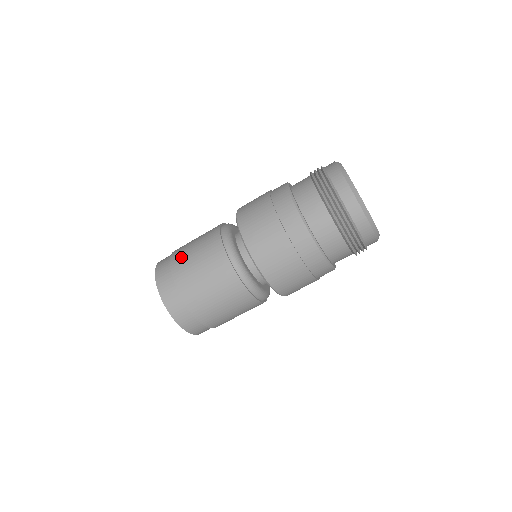
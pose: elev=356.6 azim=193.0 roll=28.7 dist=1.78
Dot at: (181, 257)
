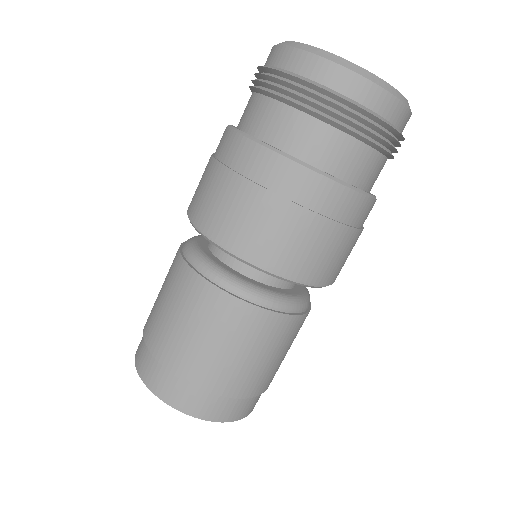
Dot at: occluded
